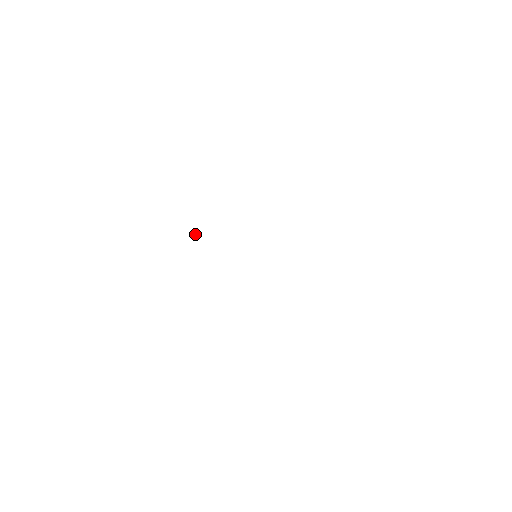
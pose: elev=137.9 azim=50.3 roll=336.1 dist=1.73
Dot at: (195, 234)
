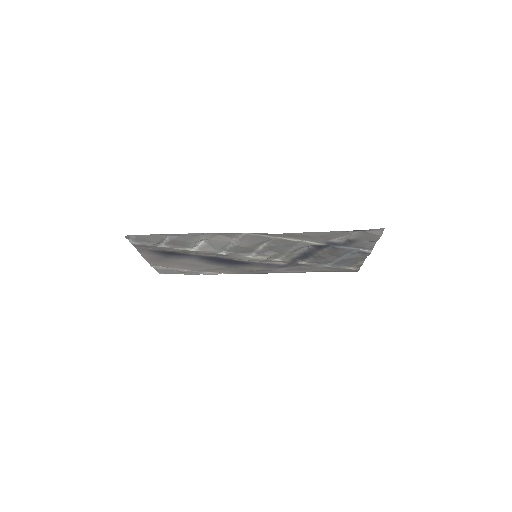
Dot at: (189, 248)
